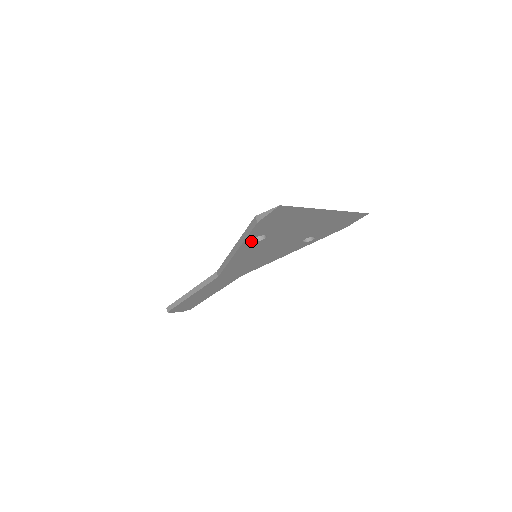
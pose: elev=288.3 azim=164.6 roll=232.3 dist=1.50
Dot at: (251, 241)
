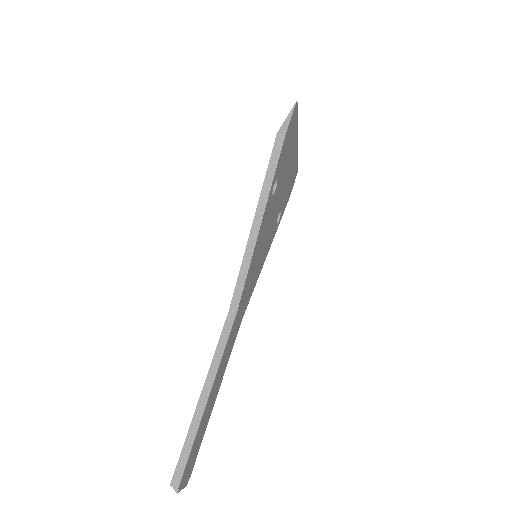
Dot at: (271, 193)
